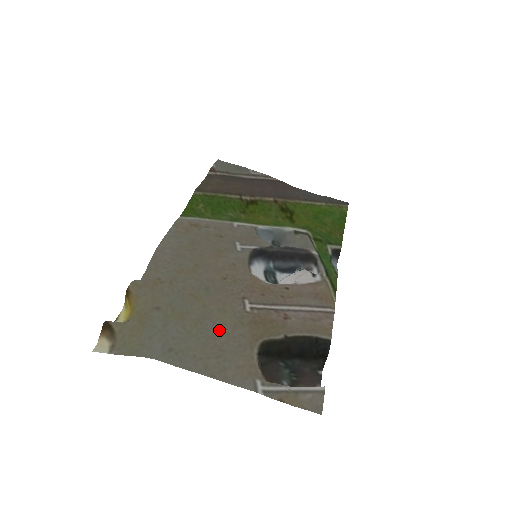
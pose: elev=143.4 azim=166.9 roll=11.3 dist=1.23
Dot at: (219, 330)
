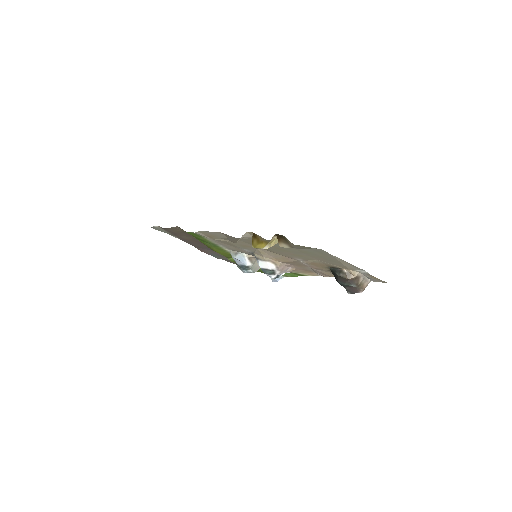
Dot at: (313, 257)
